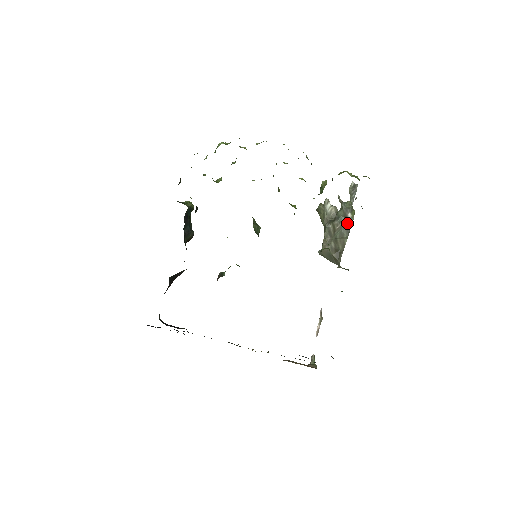
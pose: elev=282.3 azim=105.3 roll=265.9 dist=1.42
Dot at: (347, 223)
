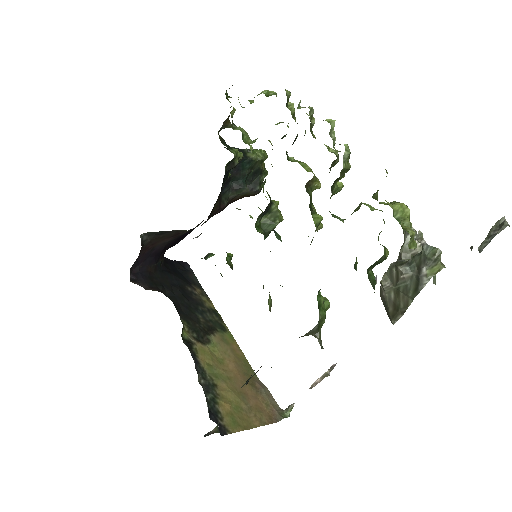
Dot at: (418, 279)
